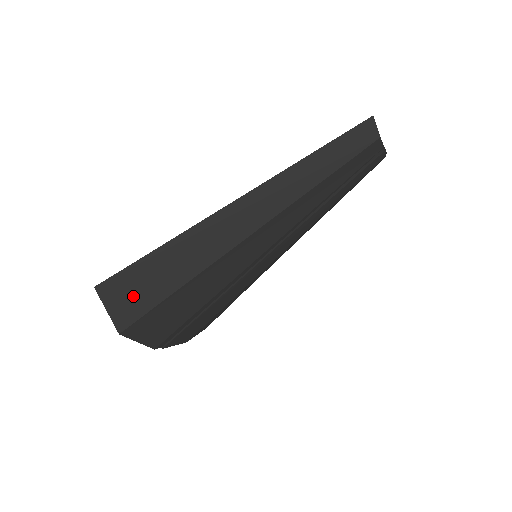
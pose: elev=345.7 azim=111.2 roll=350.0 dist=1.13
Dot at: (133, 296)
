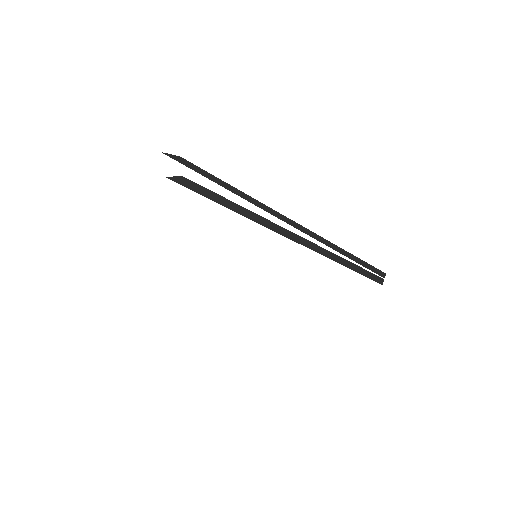
Dot at: occluded
